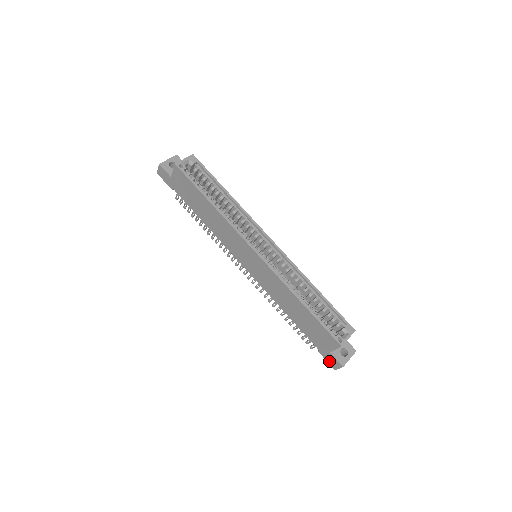
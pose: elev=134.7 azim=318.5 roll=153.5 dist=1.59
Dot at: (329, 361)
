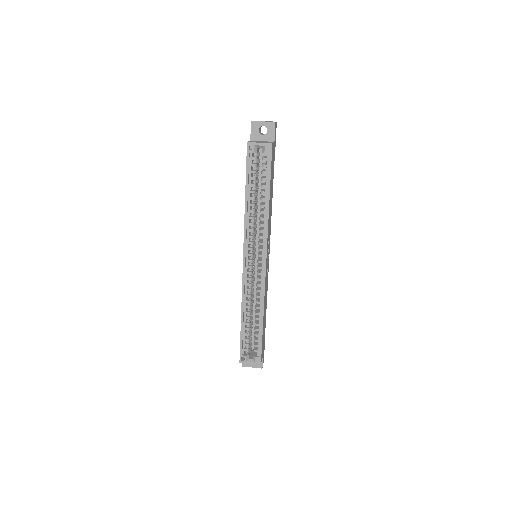
Dot at: occluded
